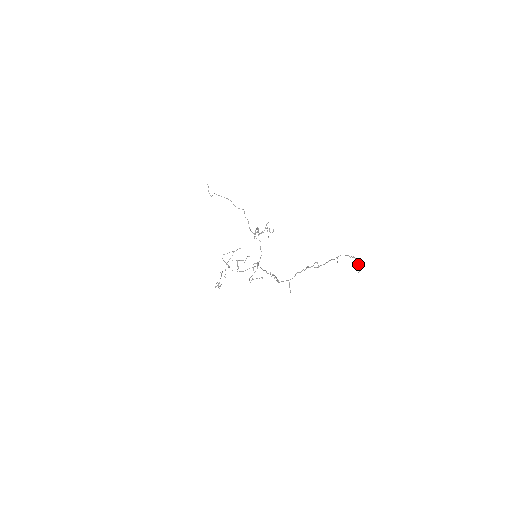
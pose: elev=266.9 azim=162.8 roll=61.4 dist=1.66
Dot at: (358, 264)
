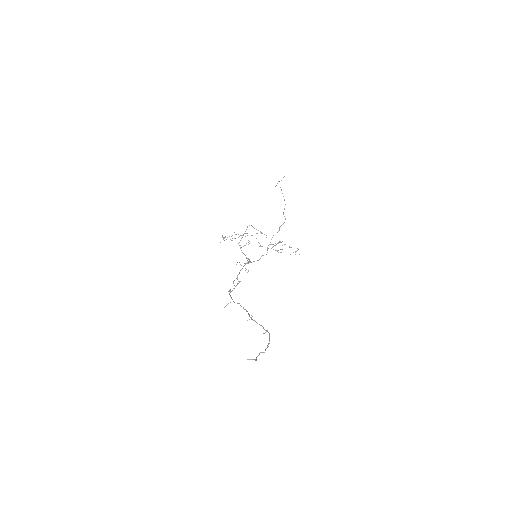
Dot at: (259, 354)
